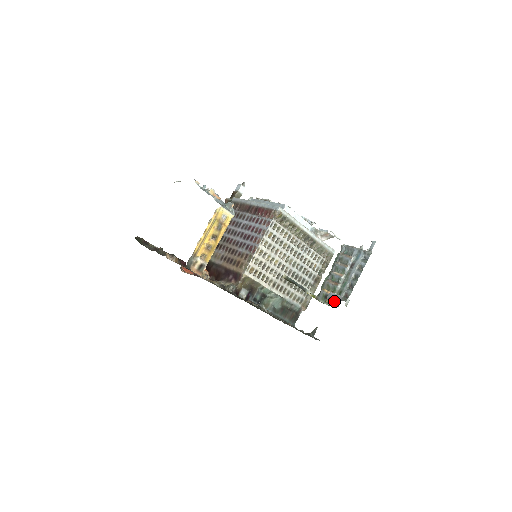
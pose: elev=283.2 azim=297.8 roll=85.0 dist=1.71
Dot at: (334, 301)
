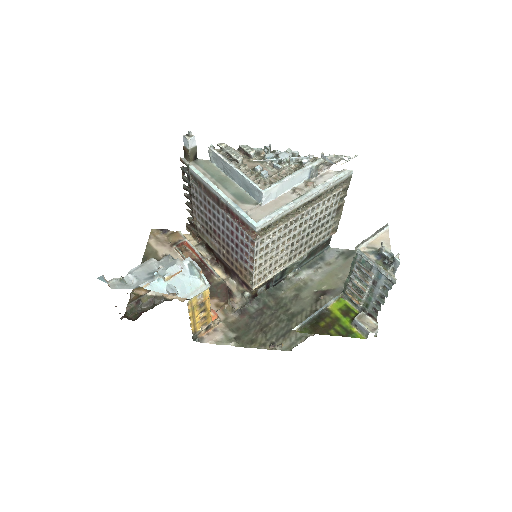
Dot at: (361, 331)
